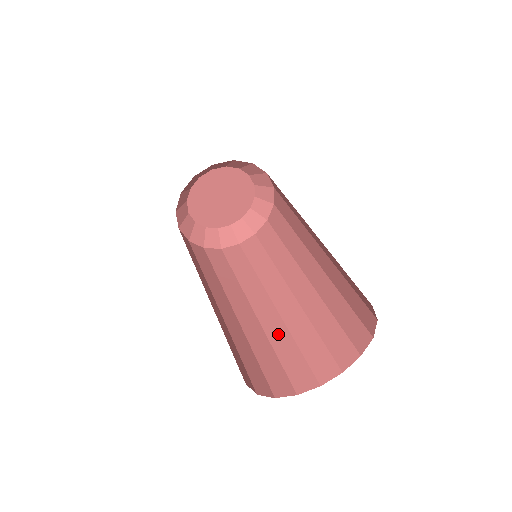
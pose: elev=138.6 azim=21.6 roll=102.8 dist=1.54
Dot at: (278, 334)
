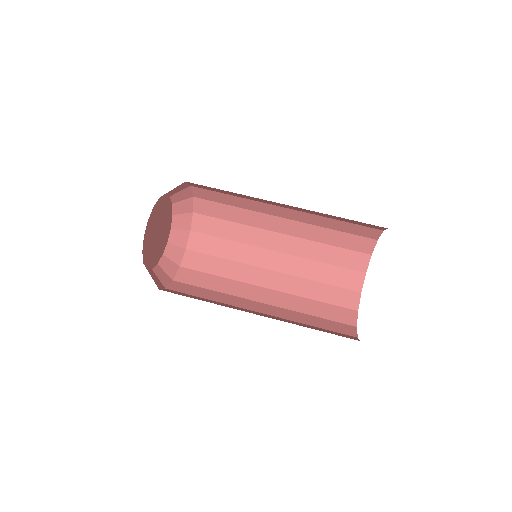
Dot at: (302, 287)
